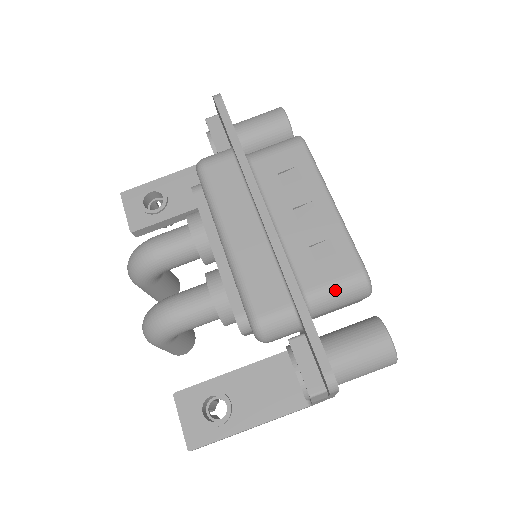
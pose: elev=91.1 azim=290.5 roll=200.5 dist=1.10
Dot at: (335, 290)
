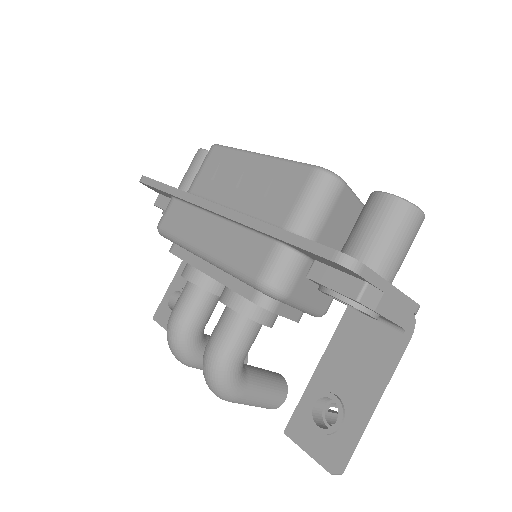
Dot at: (305, 203)
